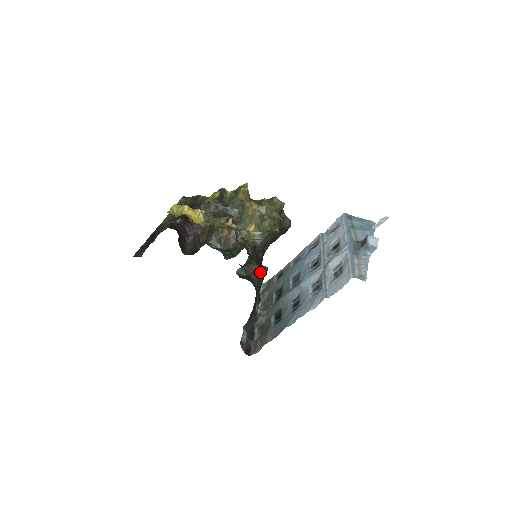
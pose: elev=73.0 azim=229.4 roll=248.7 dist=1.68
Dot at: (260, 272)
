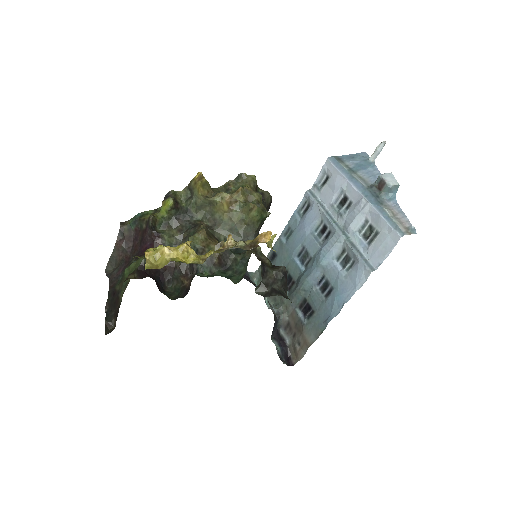
Dot at: (281, 277)
